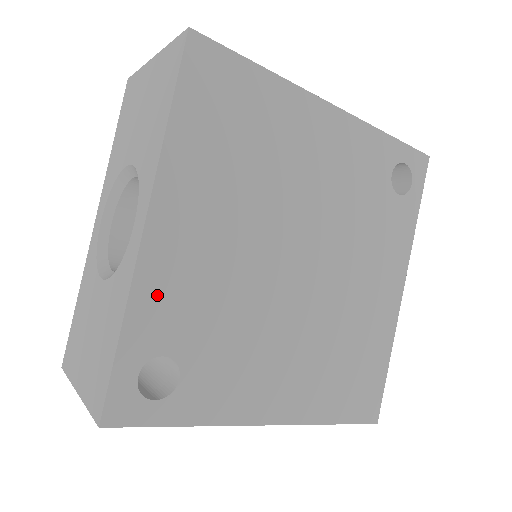
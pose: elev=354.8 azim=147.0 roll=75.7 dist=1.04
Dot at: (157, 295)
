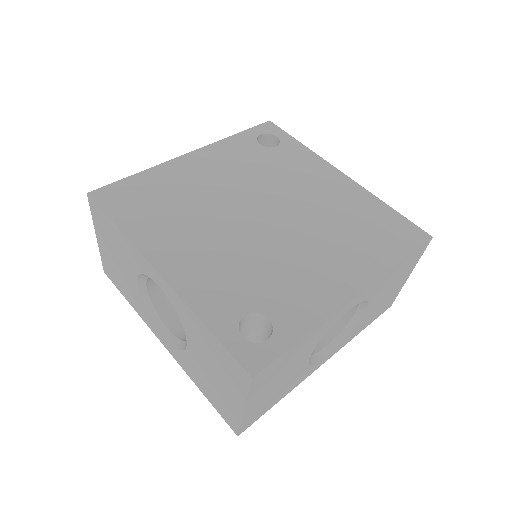
Dot at: (204, 294)
